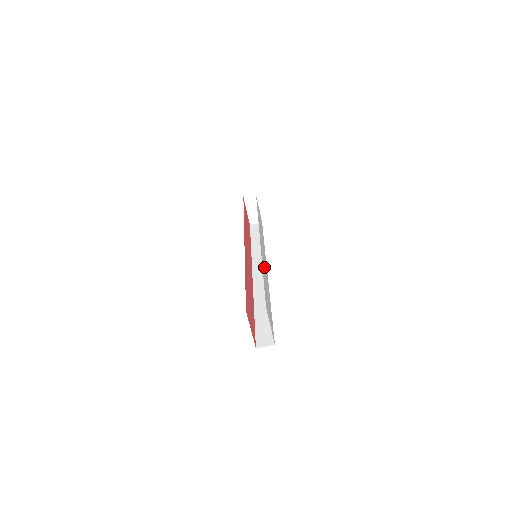
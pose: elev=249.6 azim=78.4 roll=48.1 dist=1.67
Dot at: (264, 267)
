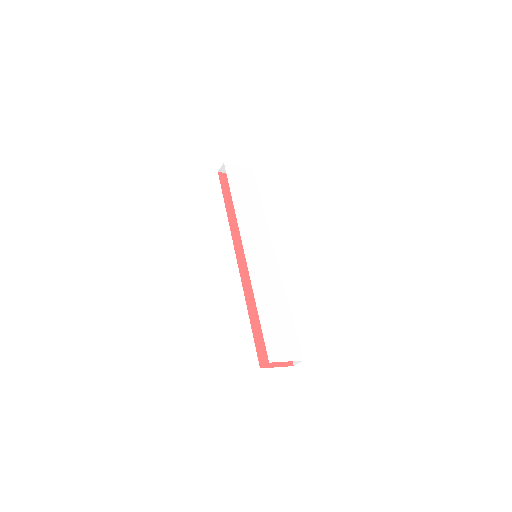
Dot at: (263, 278)
